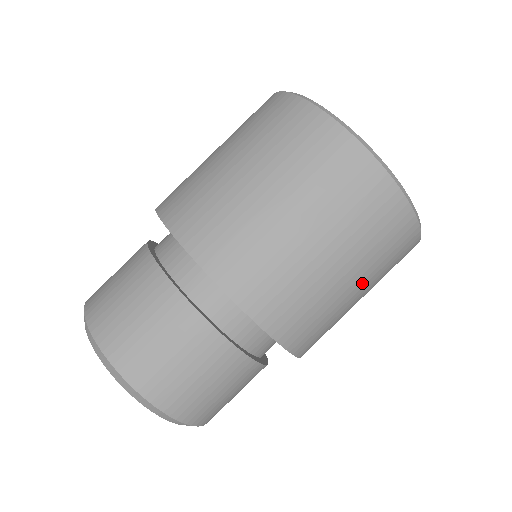
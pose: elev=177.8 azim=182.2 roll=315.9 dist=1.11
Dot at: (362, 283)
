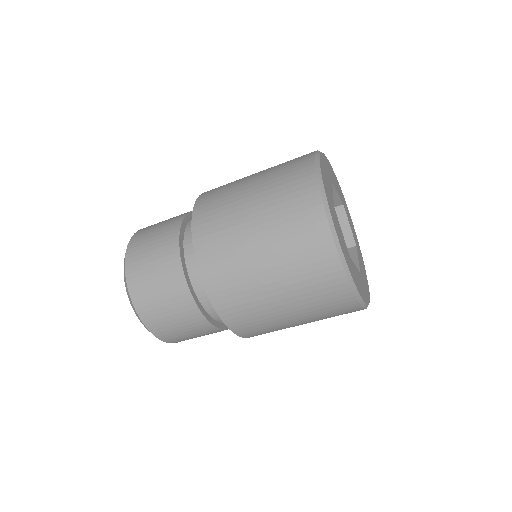
Dot at: (266, 241)
